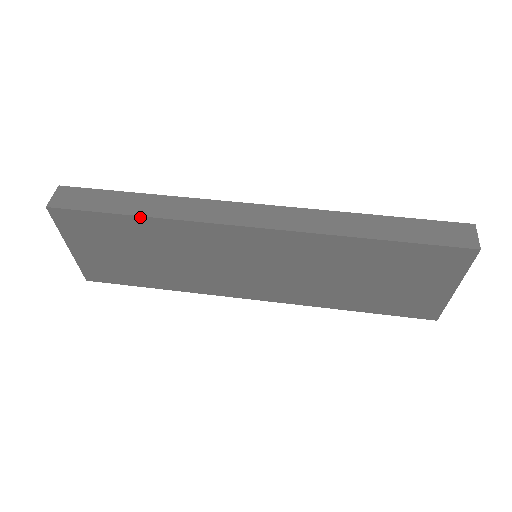
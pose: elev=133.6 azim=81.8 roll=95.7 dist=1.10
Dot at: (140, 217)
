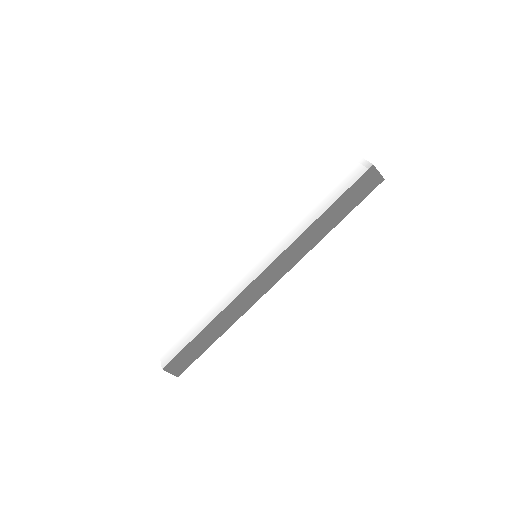
Dot at: (222, 334)
